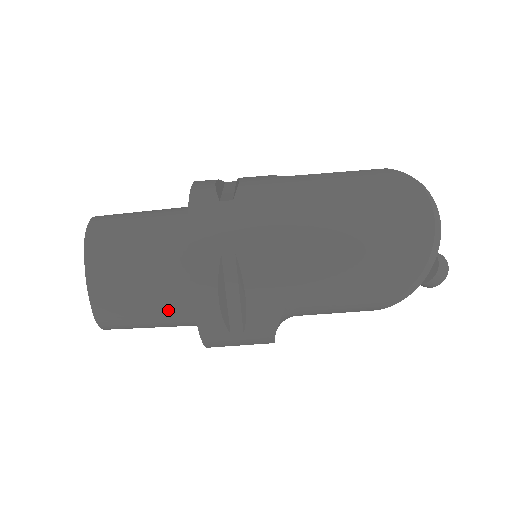
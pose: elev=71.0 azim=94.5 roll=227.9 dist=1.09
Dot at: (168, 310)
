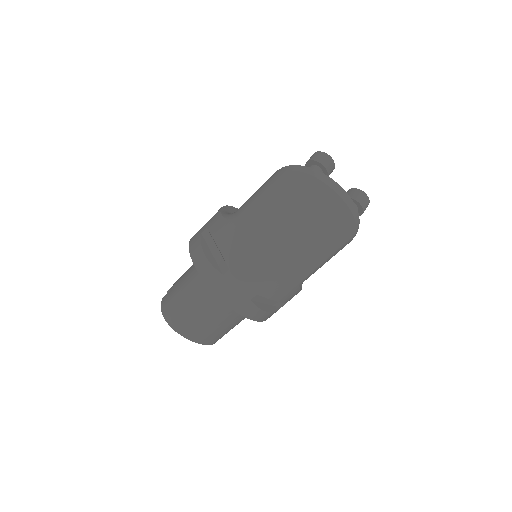
Dot at: (242, 319)
